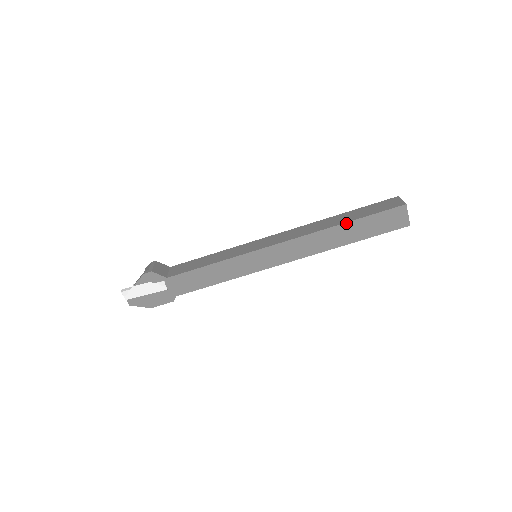
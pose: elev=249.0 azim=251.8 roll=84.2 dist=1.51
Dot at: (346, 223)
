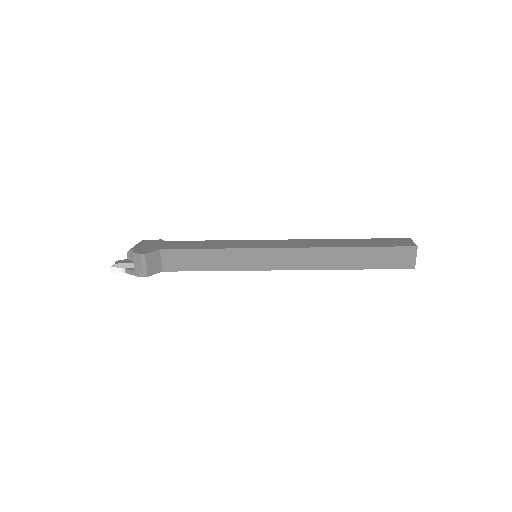
Dot at: (354, 269)
